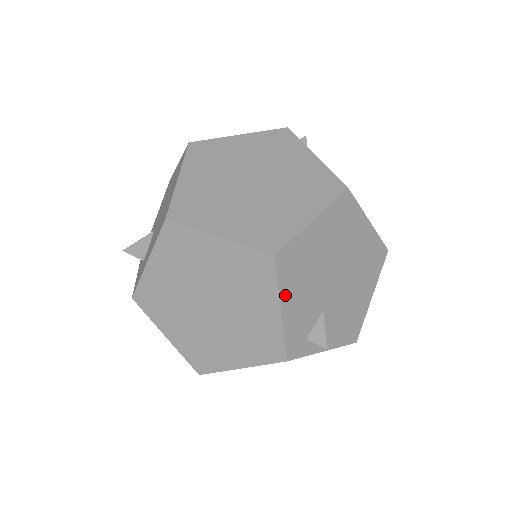
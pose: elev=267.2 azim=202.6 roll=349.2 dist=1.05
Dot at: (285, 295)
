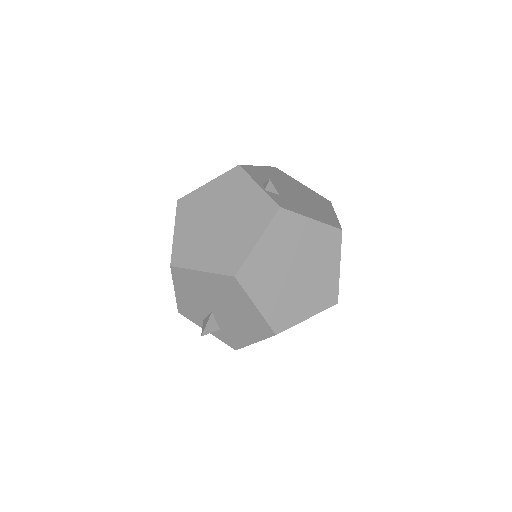
Dot at: occluded
